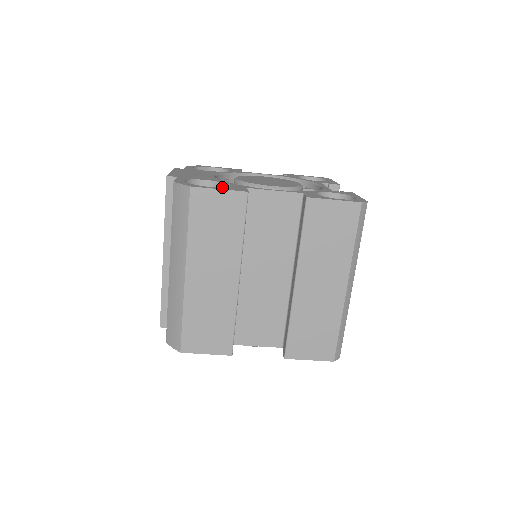
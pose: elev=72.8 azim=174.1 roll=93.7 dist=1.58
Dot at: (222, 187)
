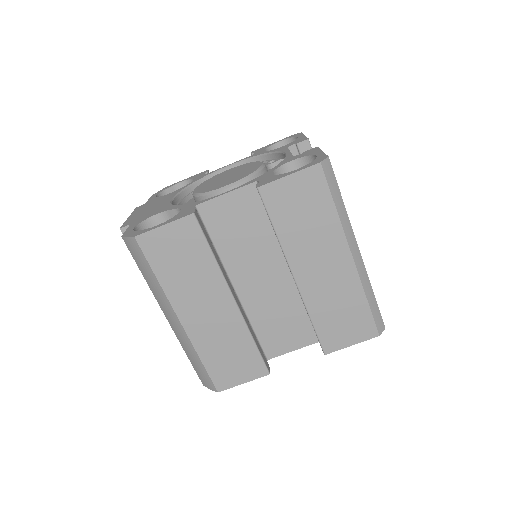
Dot at: (176, 214)
